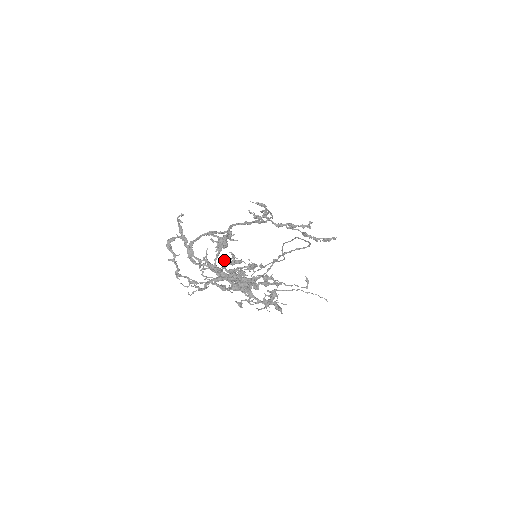
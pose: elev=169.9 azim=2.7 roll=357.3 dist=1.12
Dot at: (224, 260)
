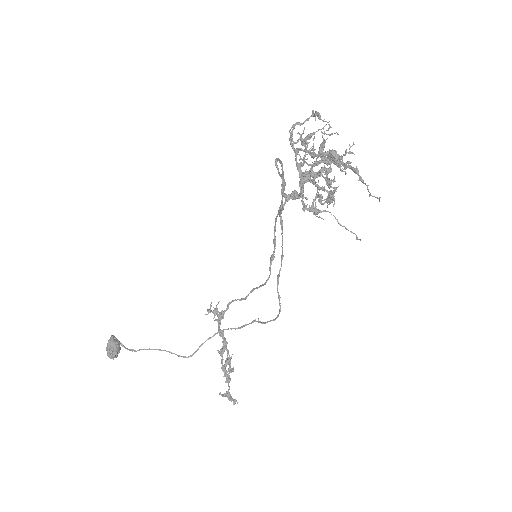
Dot at: occluded
